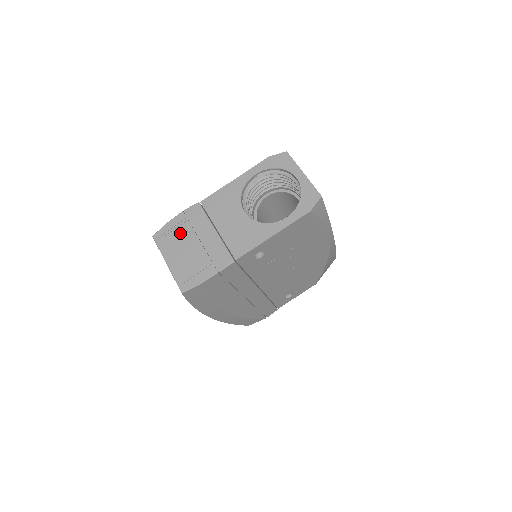
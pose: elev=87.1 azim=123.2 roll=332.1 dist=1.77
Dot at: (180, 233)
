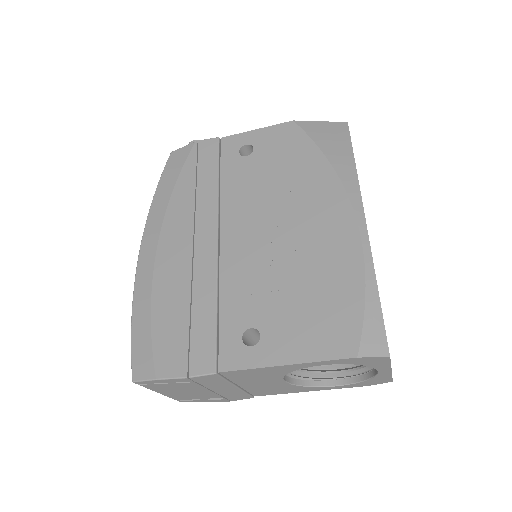
Dot at: (181, 386)
